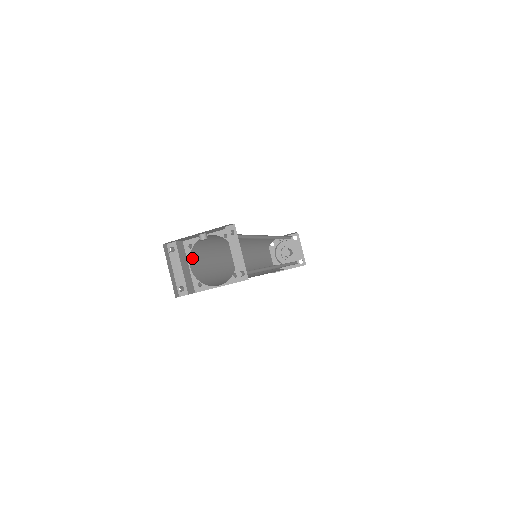
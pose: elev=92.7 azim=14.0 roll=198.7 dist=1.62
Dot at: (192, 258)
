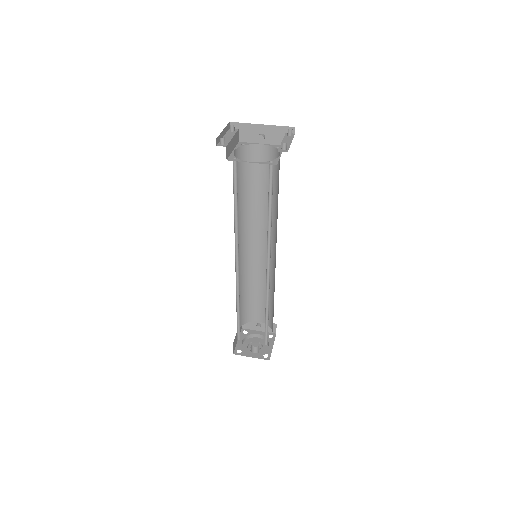
Dot at: (237, 154)
